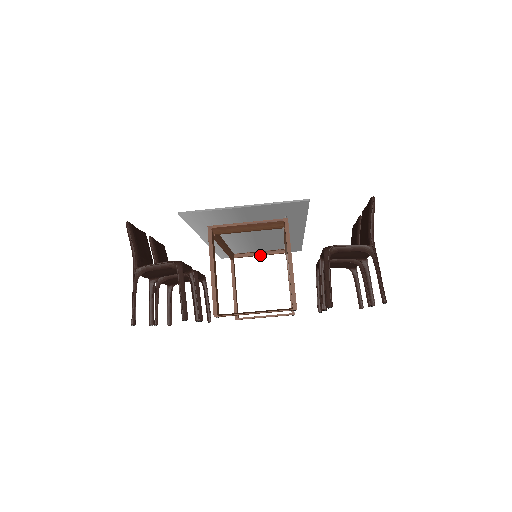
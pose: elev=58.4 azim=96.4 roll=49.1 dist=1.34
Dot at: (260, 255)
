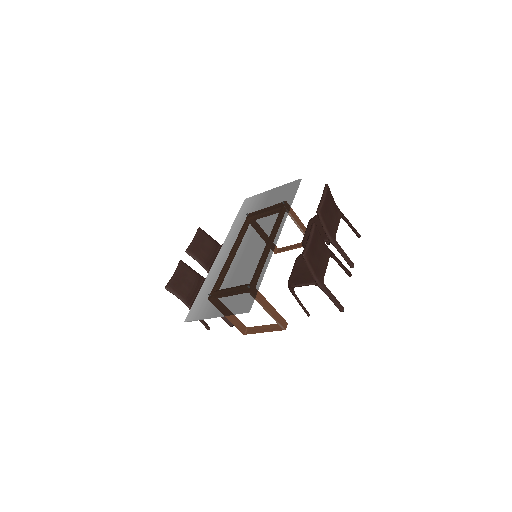
Dot at: occluded
